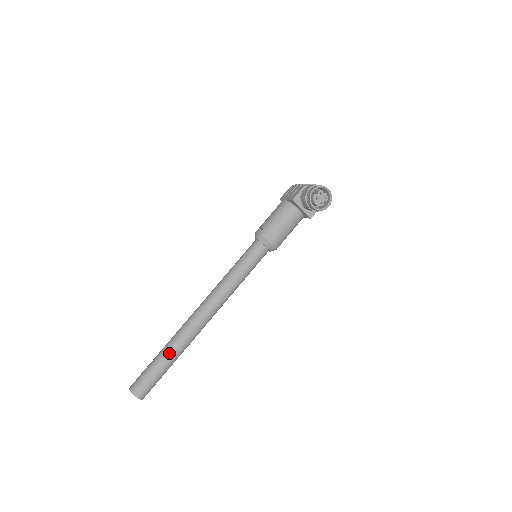
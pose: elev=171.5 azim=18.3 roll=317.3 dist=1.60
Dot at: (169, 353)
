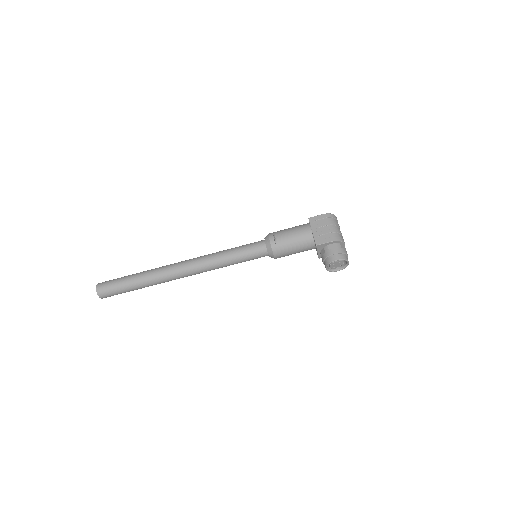
Dot at: (142, 284)
